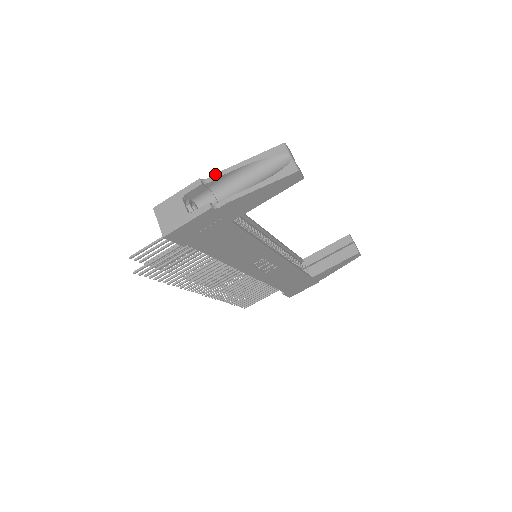
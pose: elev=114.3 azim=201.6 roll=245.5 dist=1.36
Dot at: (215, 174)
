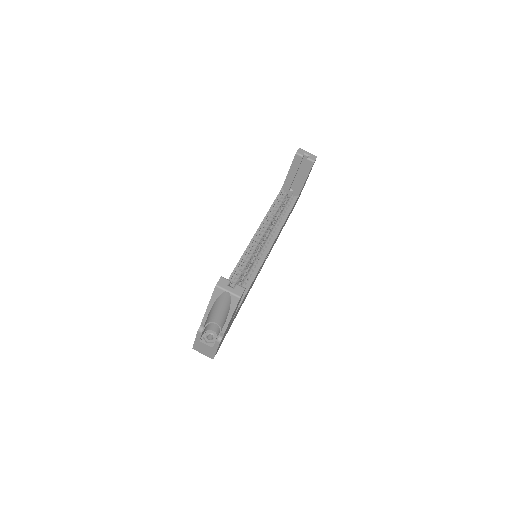
Dot at: (201, 323)
